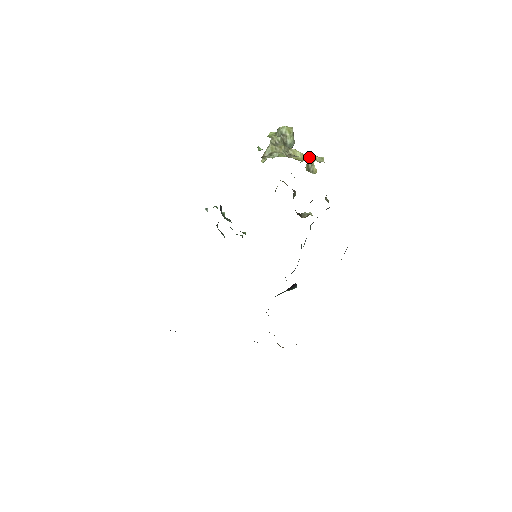
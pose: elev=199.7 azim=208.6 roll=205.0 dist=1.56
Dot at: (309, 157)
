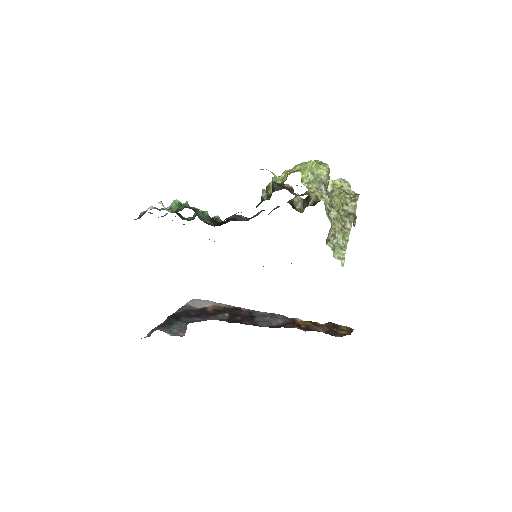
Dot at: (345, 198)
